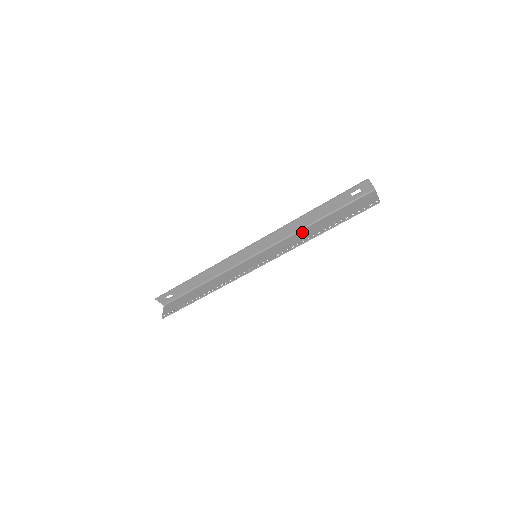
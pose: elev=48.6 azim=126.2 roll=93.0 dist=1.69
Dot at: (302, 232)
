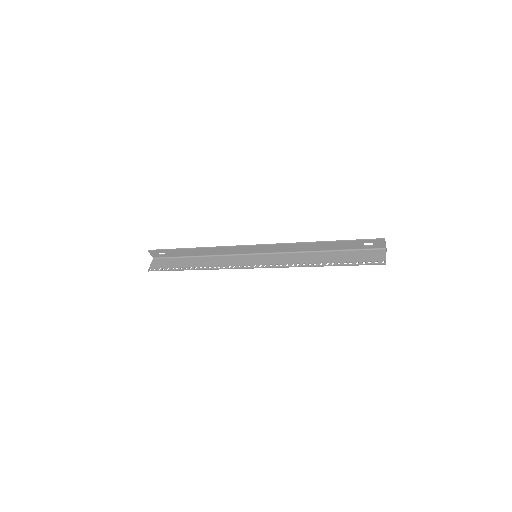
Dot at: (306, 255)
